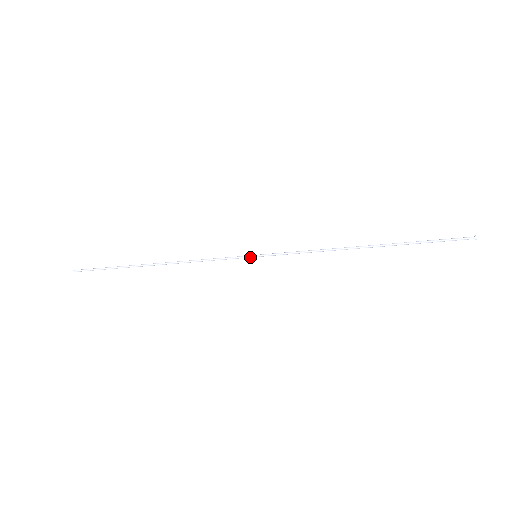
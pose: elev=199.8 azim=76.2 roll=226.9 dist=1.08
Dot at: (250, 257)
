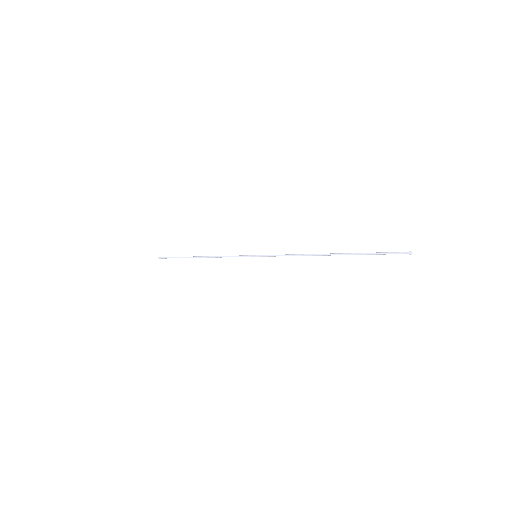
Dot at: (252, 256)
